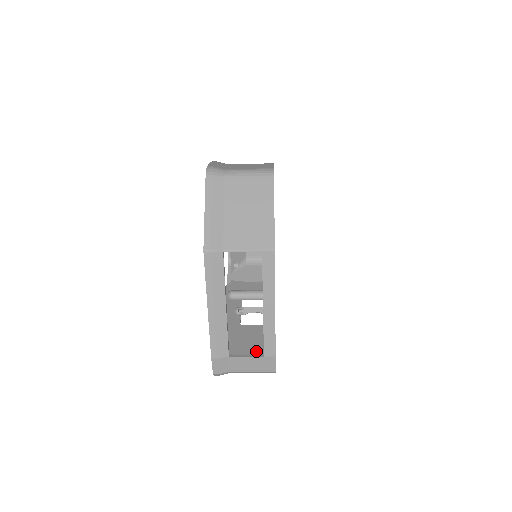
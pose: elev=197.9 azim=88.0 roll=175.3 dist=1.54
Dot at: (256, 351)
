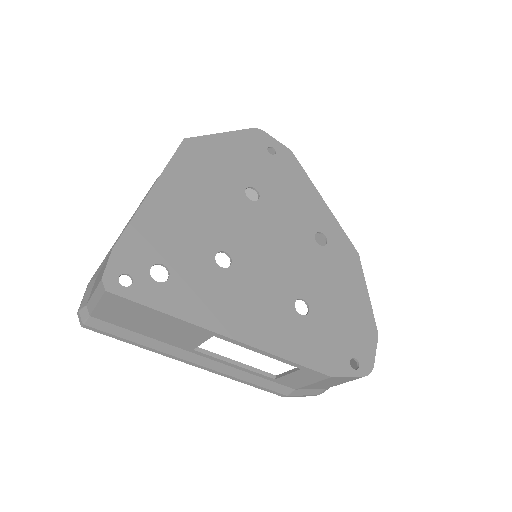
Dot at: occluded
